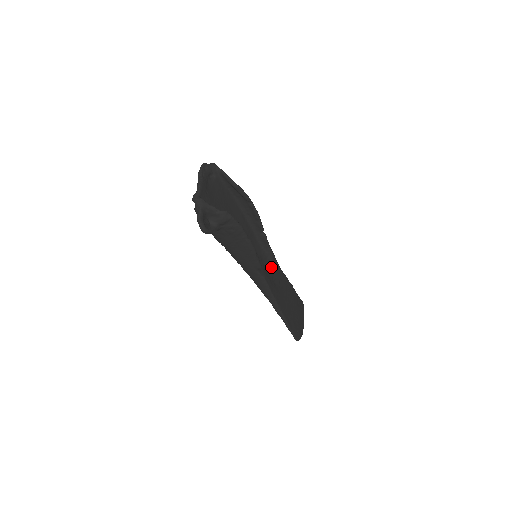
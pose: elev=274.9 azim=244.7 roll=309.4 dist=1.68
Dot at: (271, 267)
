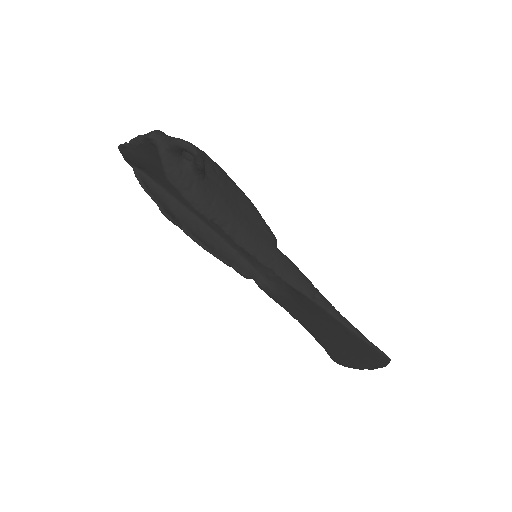
Dot at: occluded
